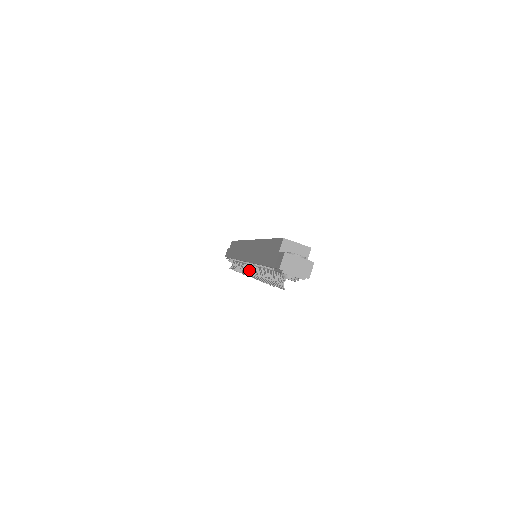
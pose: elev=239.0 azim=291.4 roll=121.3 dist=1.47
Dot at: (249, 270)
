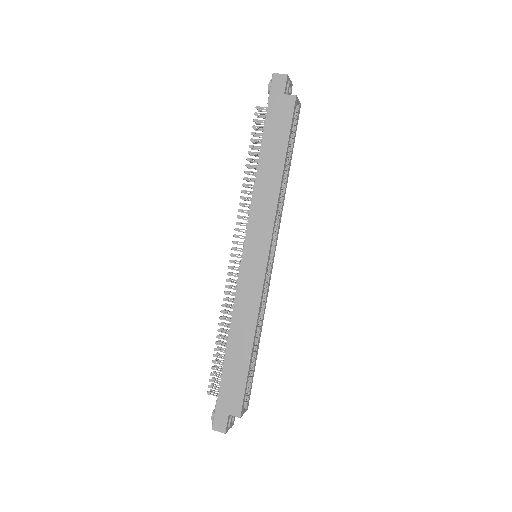
Dot at: (237, 257)
